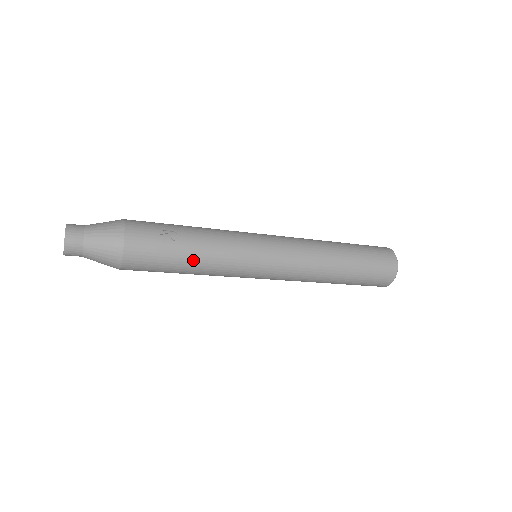
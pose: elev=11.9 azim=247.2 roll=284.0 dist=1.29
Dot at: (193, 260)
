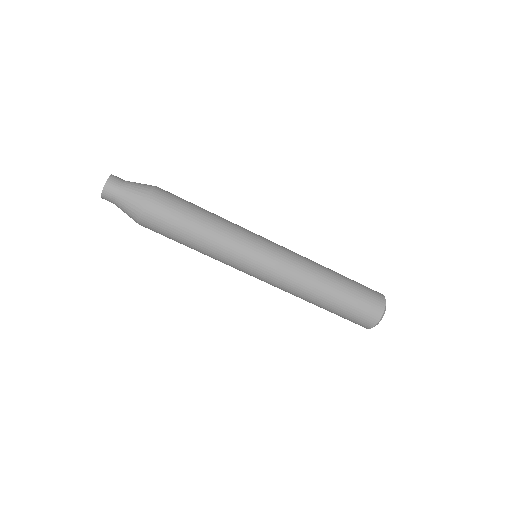
Dot at: (209, 212)
